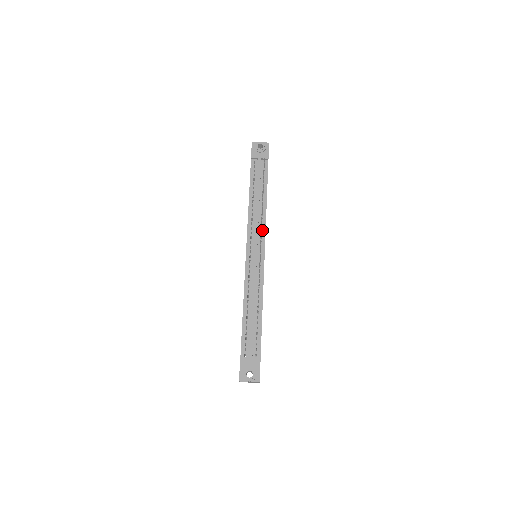
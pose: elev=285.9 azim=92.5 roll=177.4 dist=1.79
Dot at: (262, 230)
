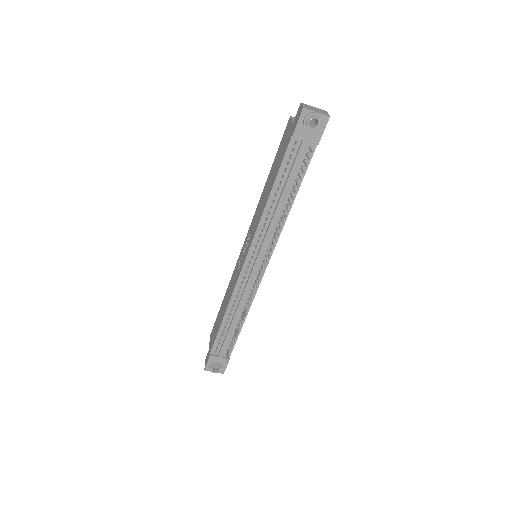
Dot at: (273, 241)
